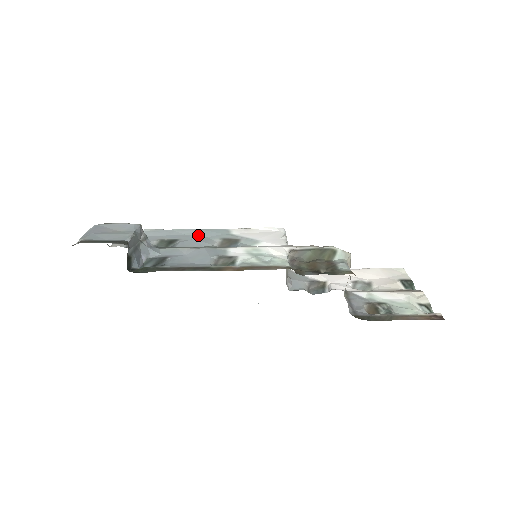
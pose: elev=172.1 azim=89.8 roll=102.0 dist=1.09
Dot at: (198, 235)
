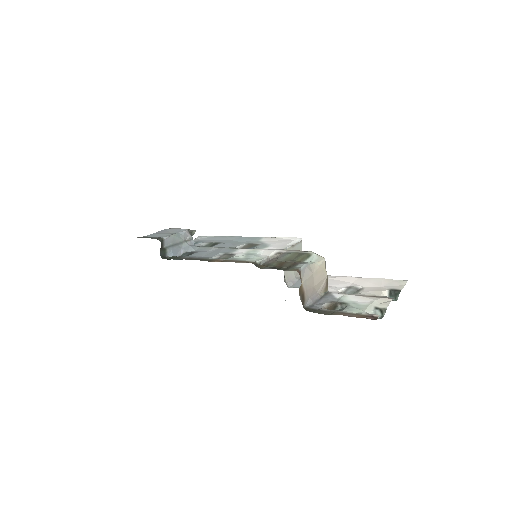
Dot at: (237, 240)
